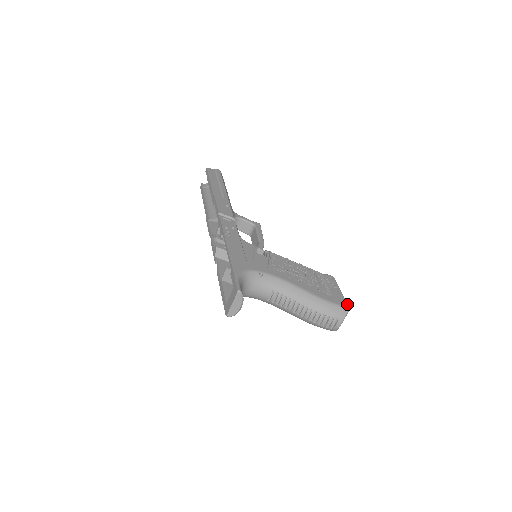
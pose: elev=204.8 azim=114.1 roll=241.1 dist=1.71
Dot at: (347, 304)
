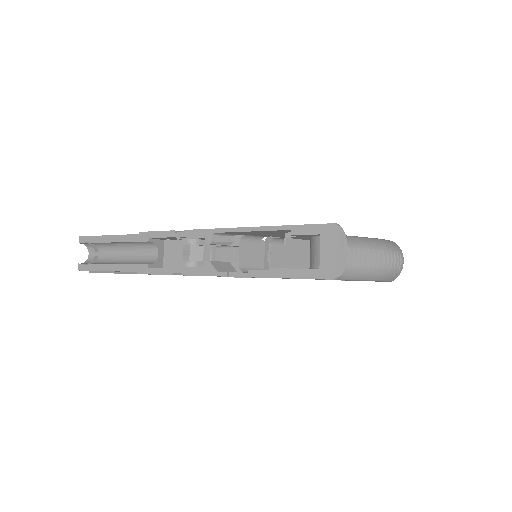
Dot at: occluded
